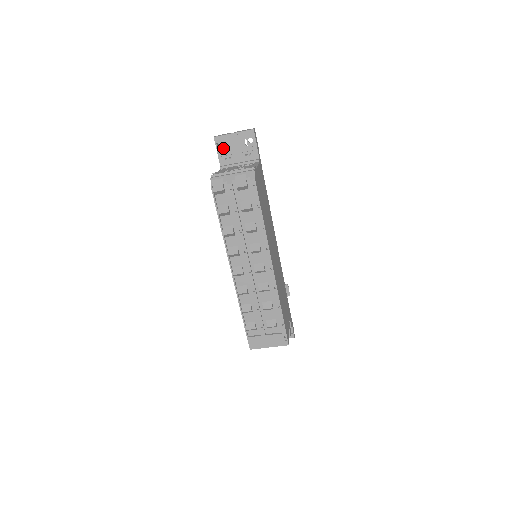
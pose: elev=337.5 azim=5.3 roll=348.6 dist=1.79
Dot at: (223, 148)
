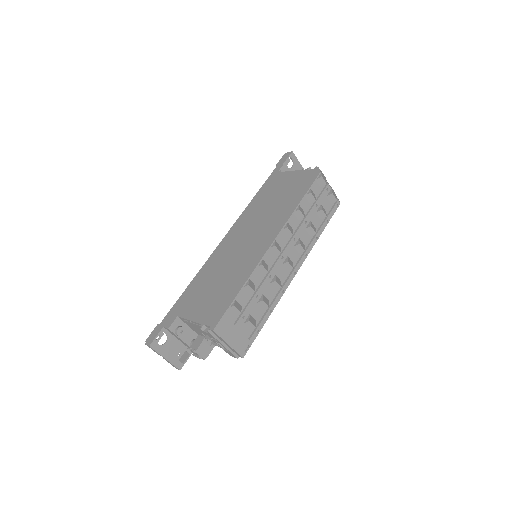
Dot at: occluded
